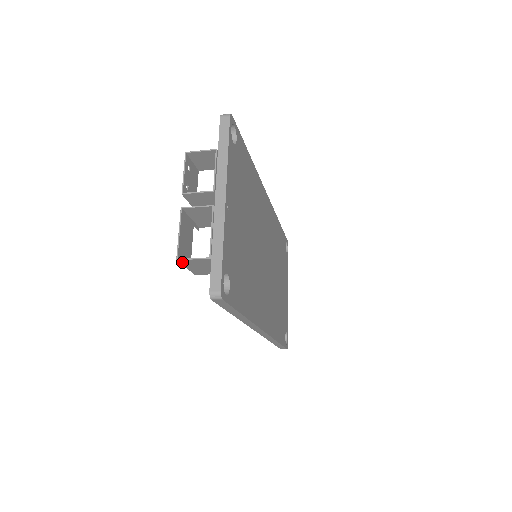
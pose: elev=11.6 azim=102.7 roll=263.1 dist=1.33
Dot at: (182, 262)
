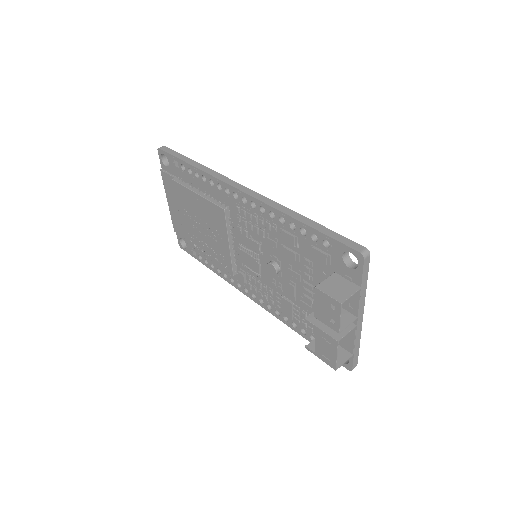
Dot at: (333, 366)
